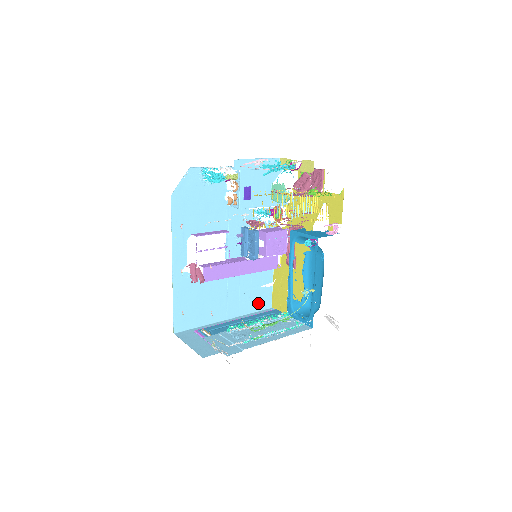
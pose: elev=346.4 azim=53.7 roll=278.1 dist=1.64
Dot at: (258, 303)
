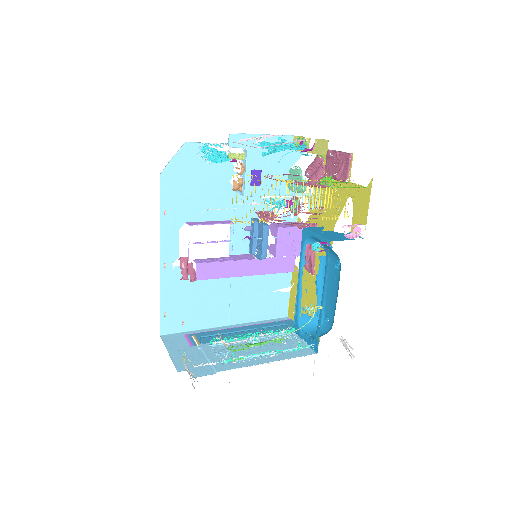
Dot at: (270, 310)
